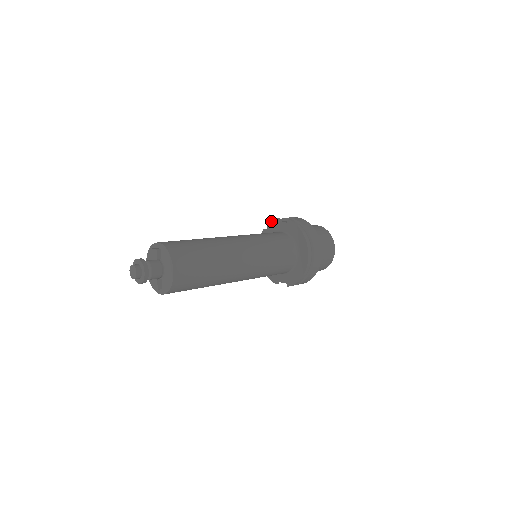
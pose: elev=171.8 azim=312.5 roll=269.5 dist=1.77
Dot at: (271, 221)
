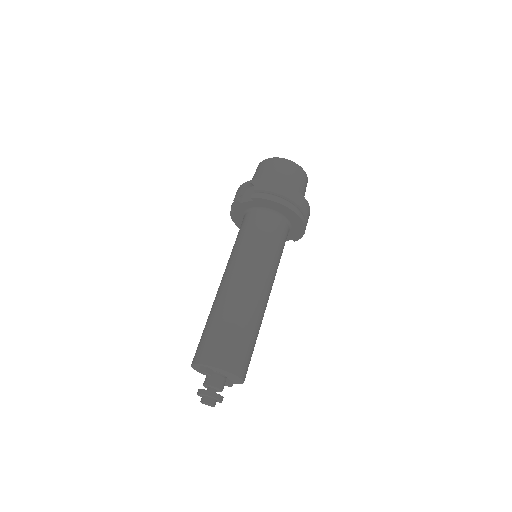
Dot at: (233, 205)
